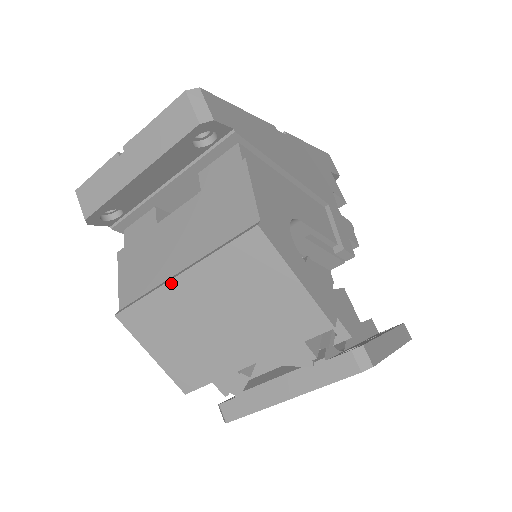
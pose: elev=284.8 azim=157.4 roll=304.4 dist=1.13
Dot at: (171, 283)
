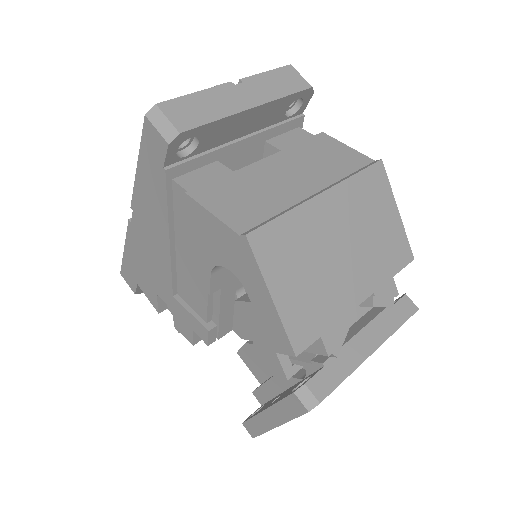
Dot at: (314, 200)
